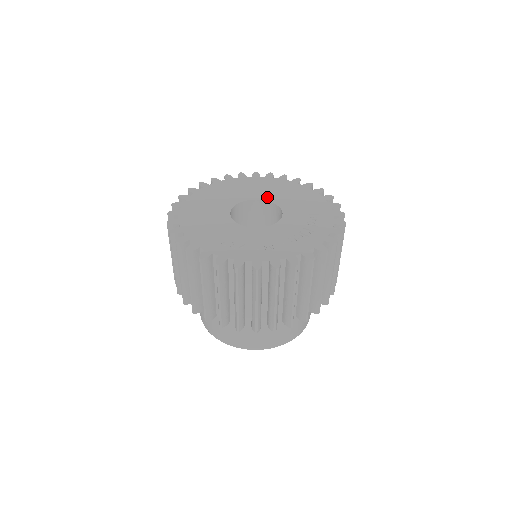
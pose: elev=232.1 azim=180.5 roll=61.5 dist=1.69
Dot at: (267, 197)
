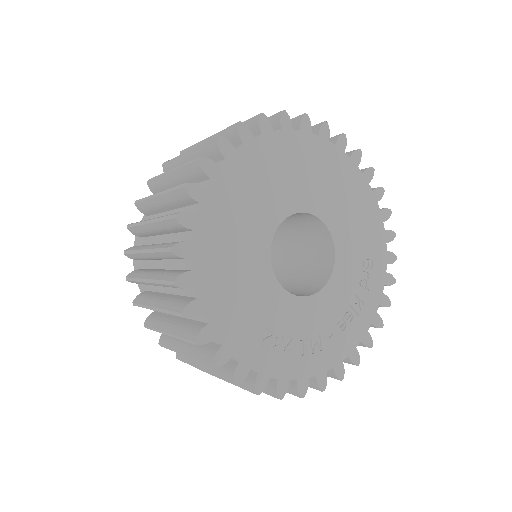
Dot at: (319, 207)
